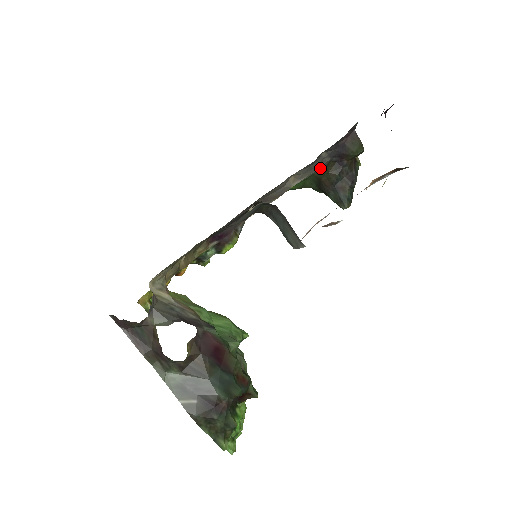
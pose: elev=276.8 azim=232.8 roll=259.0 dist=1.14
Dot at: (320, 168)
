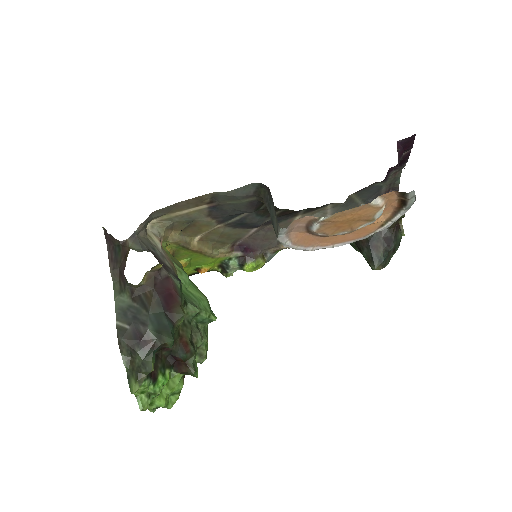
Dot at: occluded
